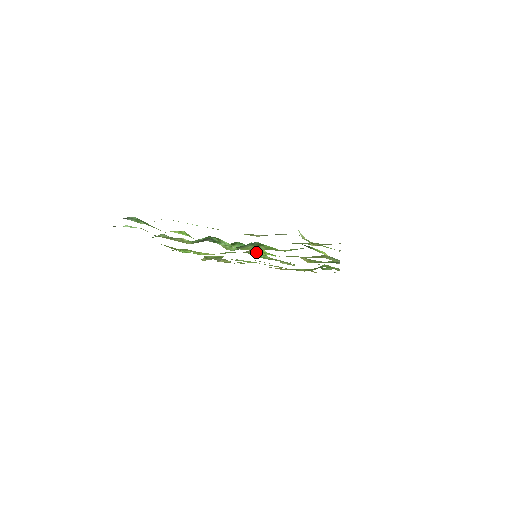
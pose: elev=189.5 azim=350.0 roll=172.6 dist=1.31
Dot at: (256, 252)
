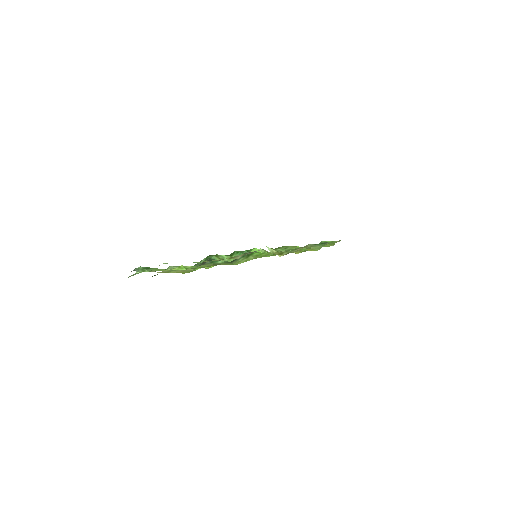
Dot at: occluded
